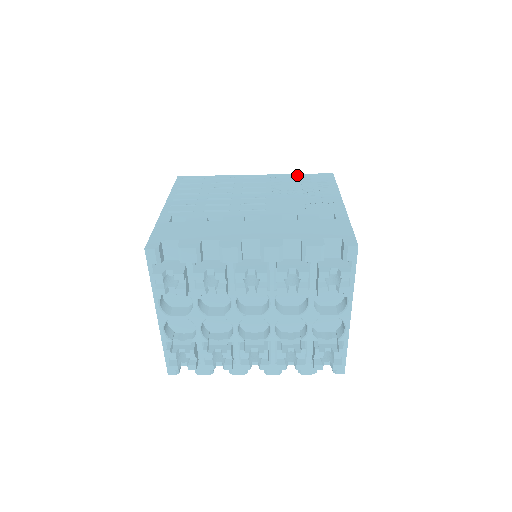
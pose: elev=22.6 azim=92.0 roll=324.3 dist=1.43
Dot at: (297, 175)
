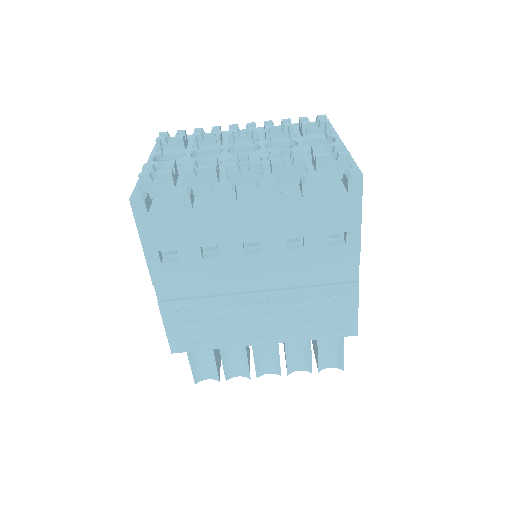
Dot at: occluded
